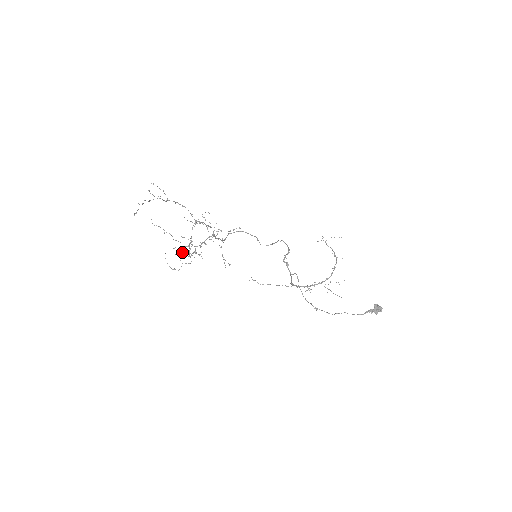
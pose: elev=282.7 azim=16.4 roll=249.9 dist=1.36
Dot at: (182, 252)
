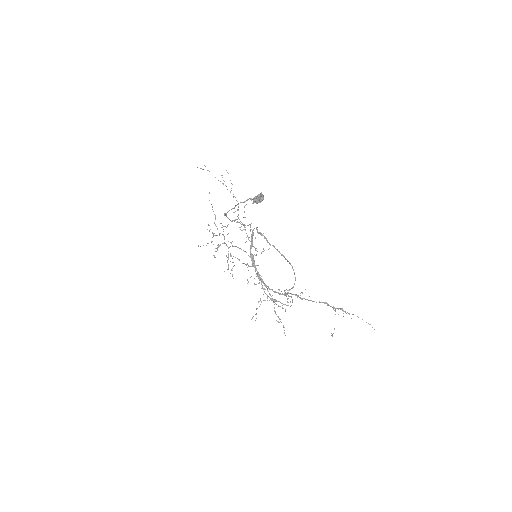
Dot at: (217, 248)
